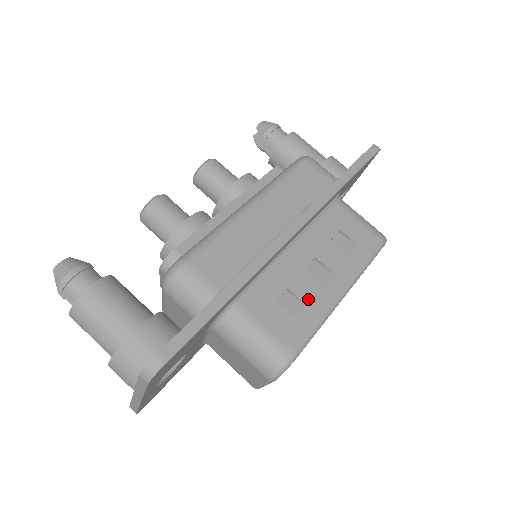
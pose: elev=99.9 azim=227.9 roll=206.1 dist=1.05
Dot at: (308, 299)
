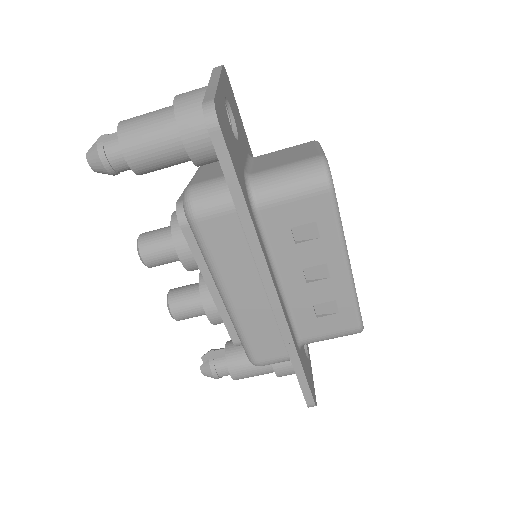
Dot at: (332, 297)
